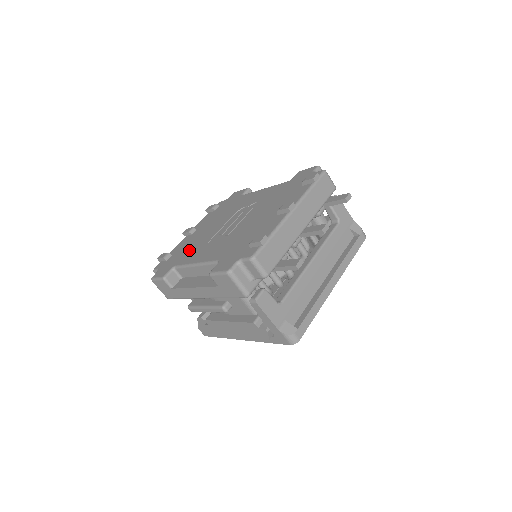
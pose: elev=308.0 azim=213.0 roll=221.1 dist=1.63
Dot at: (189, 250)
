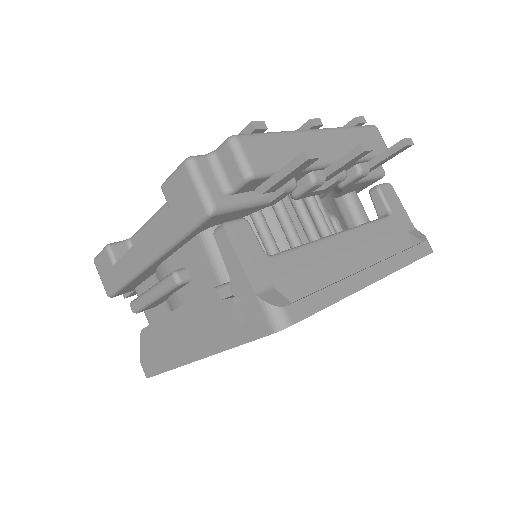
Dot at: occluded
